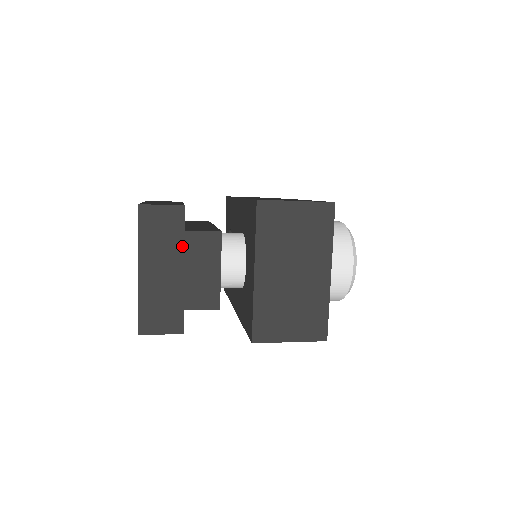
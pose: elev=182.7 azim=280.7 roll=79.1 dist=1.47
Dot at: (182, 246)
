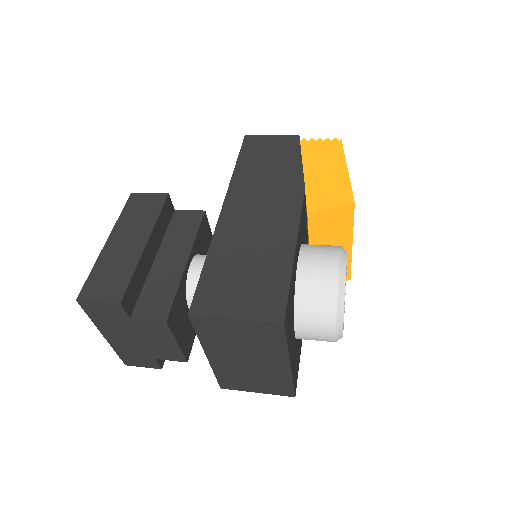
Dot at: (133, 327)
